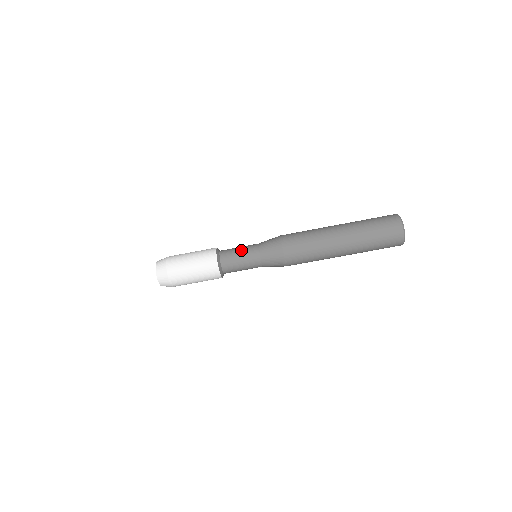
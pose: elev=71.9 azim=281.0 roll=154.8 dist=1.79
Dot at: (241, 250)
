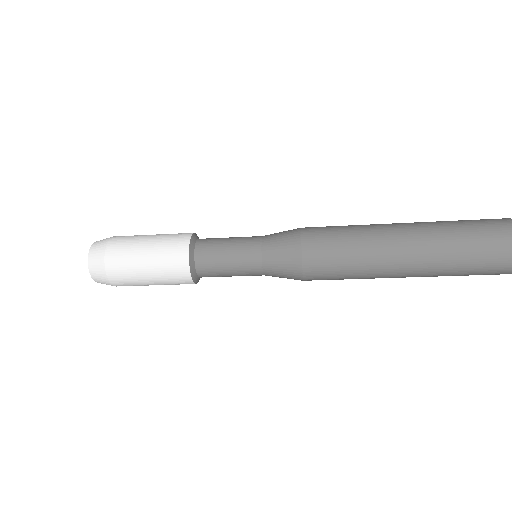
Dot at: (233, 273)
